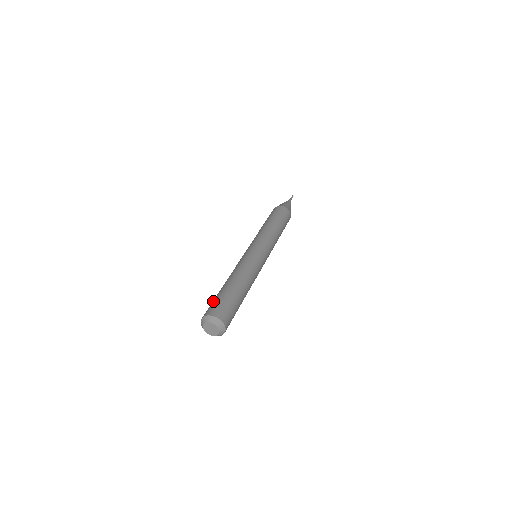
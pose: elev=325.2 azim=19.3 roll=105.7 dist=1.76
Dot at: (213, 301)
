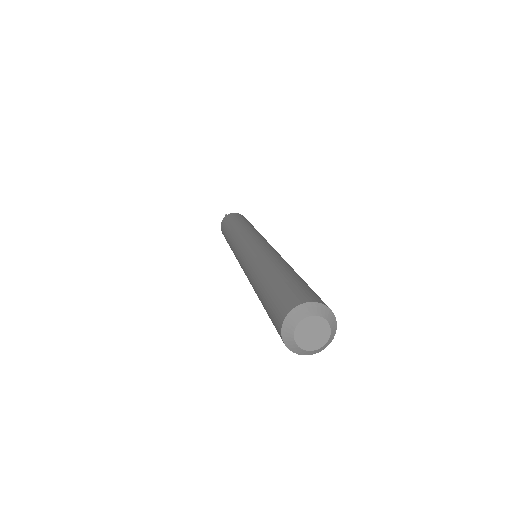
Dot at: (268, 308)
